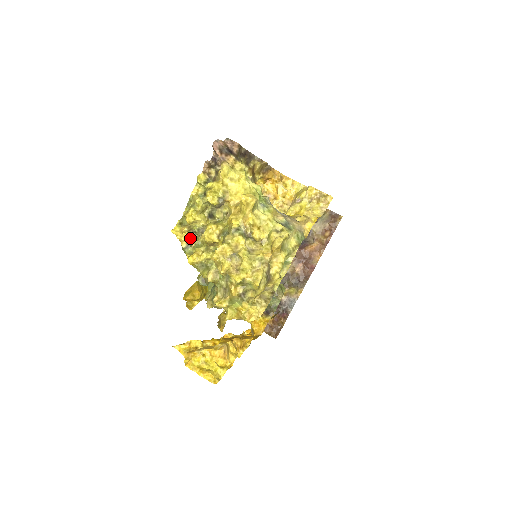
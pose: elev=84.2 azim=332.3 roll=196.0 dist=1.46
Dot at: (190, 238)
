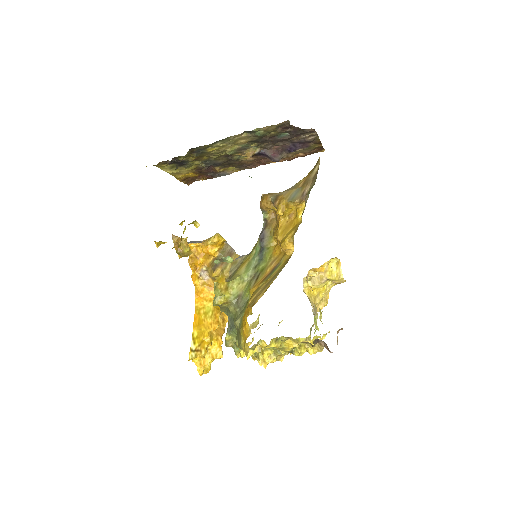
Dot at: (252, 347)
